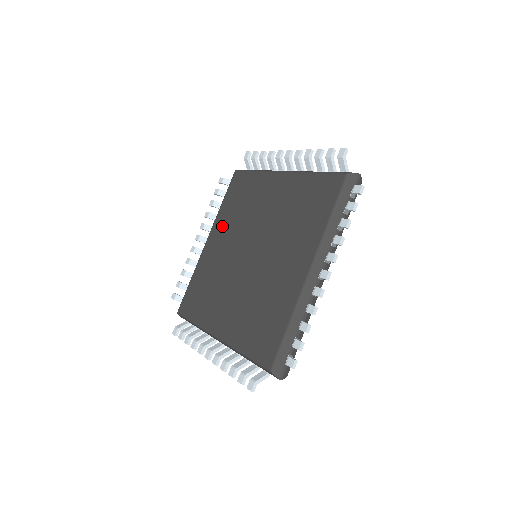
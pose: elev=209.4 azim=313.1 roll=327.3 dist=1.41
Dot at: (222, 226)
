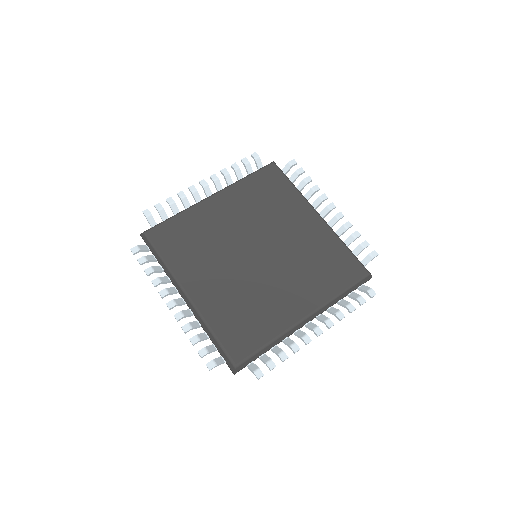
Dot at: (237, 200)
